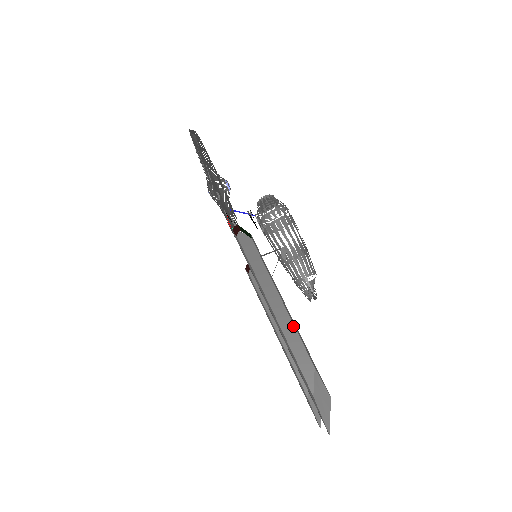
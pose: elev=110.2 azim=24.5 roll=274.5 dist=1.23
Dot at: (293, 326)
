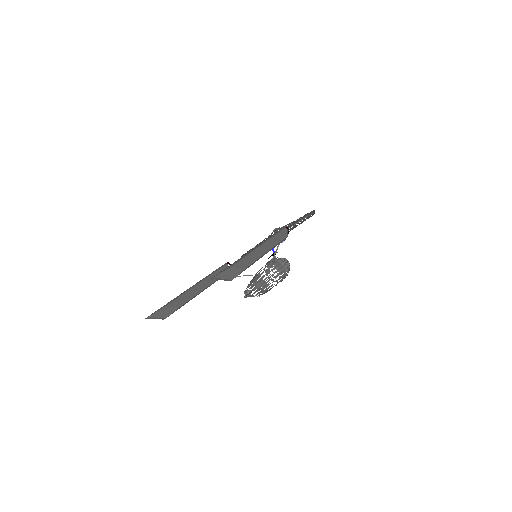
Dot at: (259, 257)
